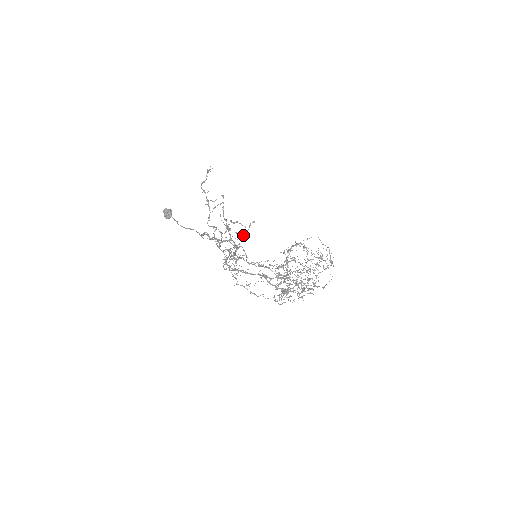
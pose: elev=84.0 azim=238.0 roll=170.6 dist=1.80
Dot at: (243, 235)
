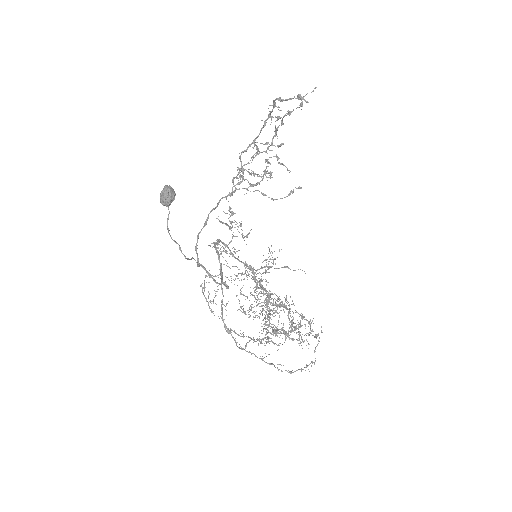
Dot at: (272, 198)
